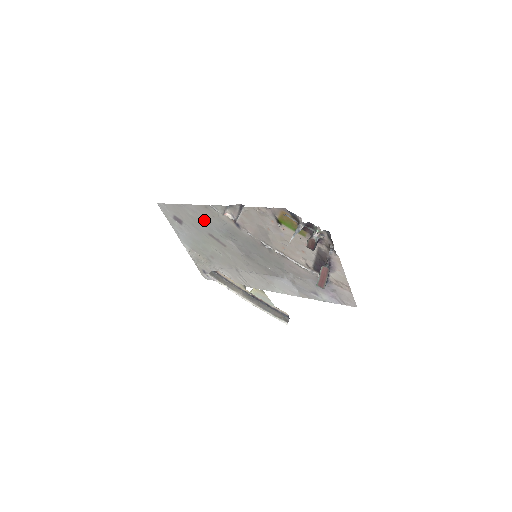
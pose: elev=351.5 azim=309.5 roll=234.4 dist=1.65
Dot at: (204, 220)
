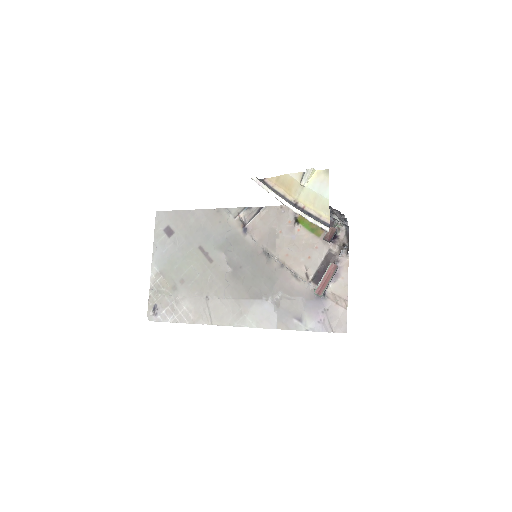
Dot at: (205, 228)
